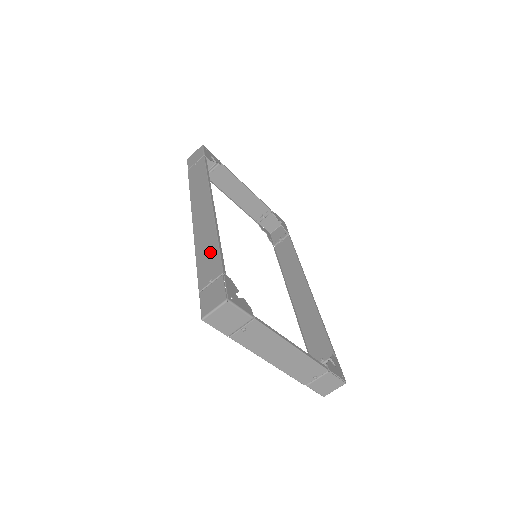
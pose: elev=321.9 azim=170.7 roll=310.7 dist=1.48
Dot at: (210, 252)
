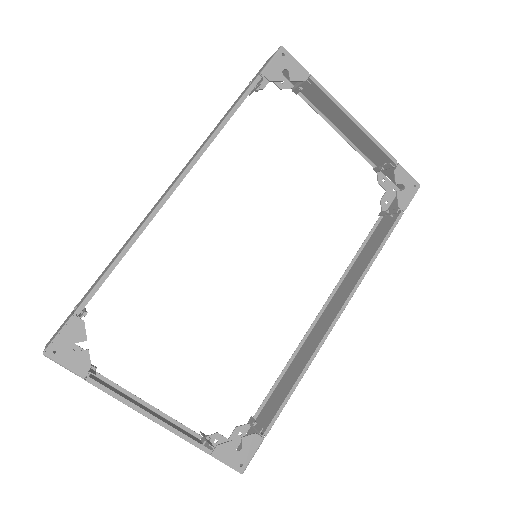
Dot at: (108, 266)
